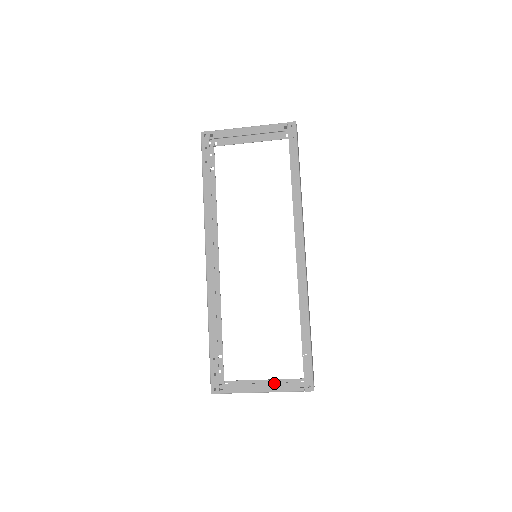
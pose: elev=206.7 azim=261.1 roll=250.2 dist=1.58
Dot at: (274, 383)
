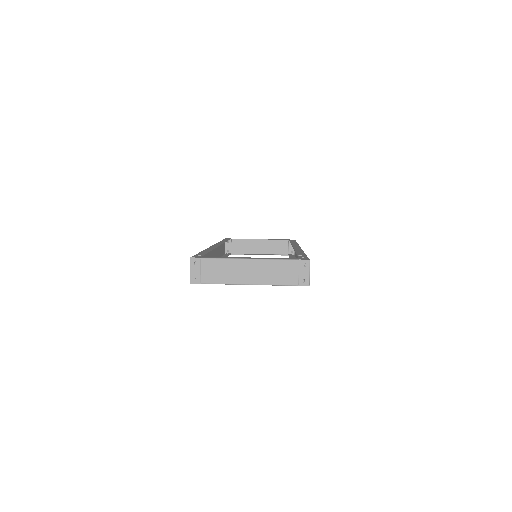
Dot at: occluded
